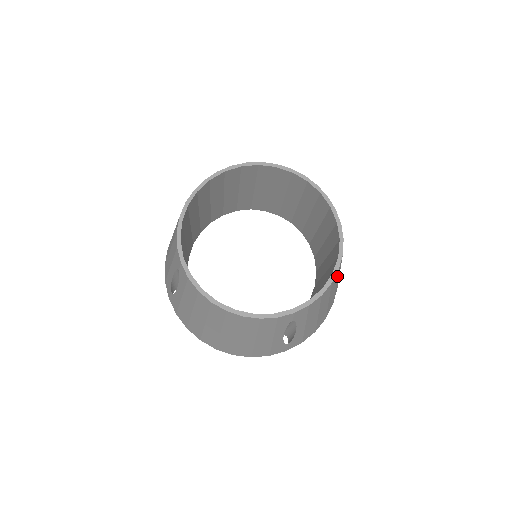
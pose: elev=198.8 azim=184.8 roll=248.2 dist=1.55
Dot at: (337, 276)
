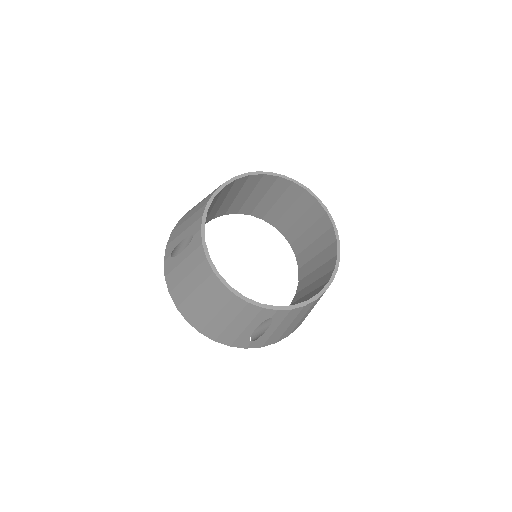
Dot at: occluded
